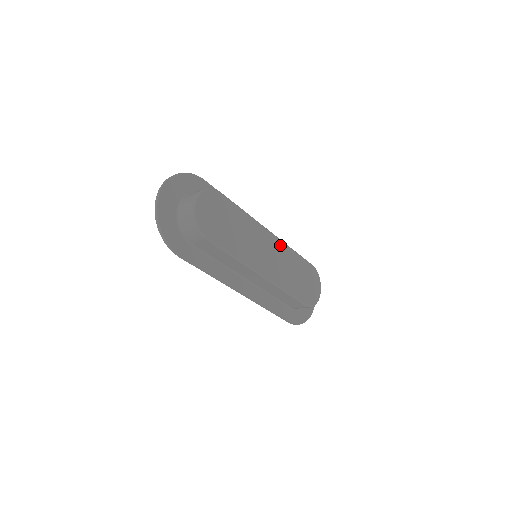
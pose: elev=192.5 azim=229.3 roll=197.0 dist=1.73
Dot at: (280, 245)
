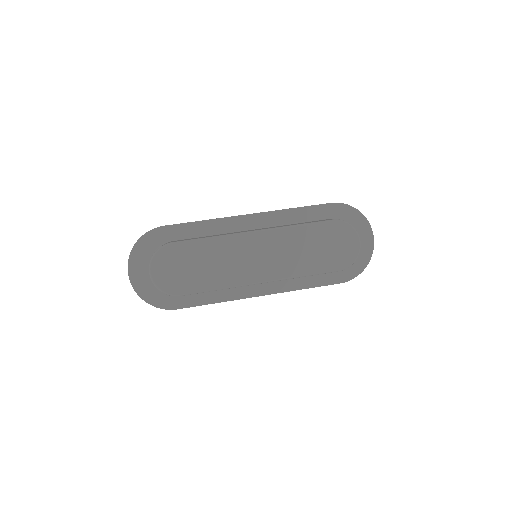
Dot at: (272, 235)
